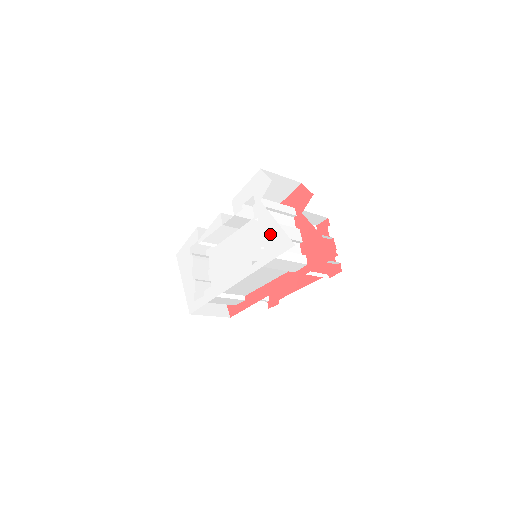
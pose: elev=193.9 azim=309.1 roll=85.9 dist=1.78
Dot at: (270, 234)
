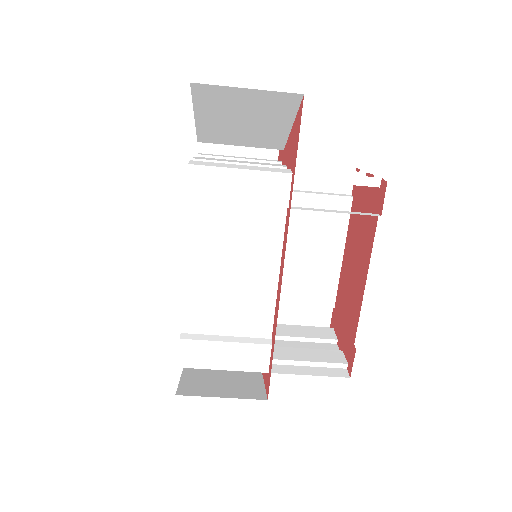
Dot at: occluded
